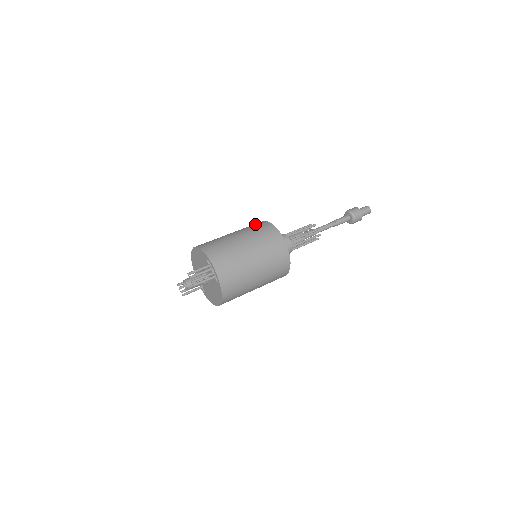
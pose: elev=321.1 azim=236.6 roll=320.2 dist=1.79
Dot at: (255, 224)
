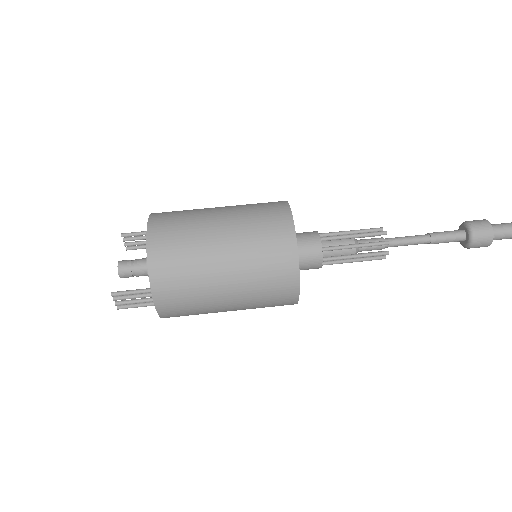
Dot at: (273, 230)
